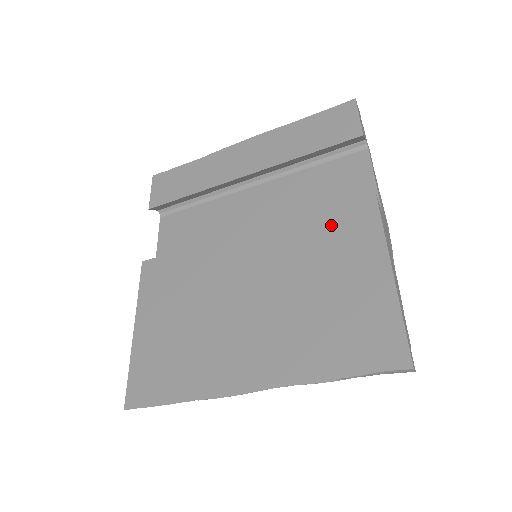
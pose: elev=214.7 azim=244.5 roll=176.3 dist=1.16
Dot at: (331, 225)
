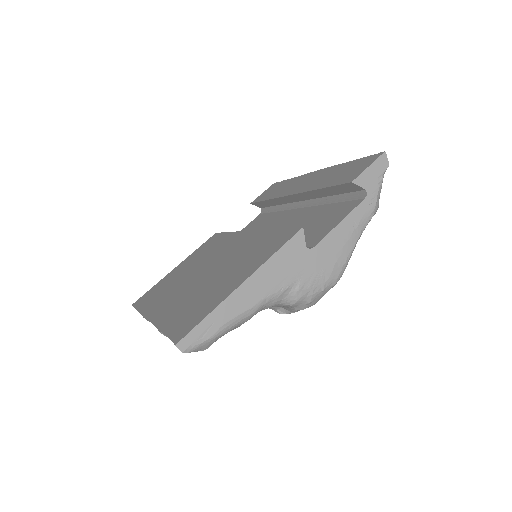
Dot at: (267, 241)
